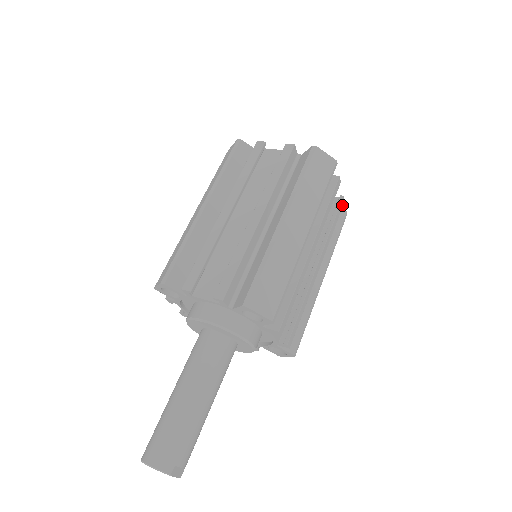
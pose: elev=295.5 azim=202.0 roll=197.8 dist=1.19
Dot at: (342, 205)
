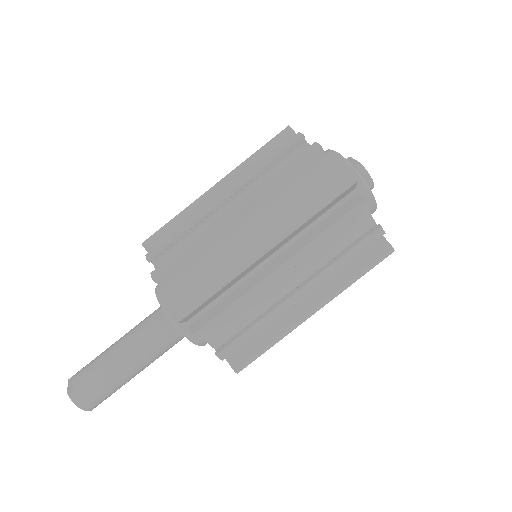
Dot at: occluded
